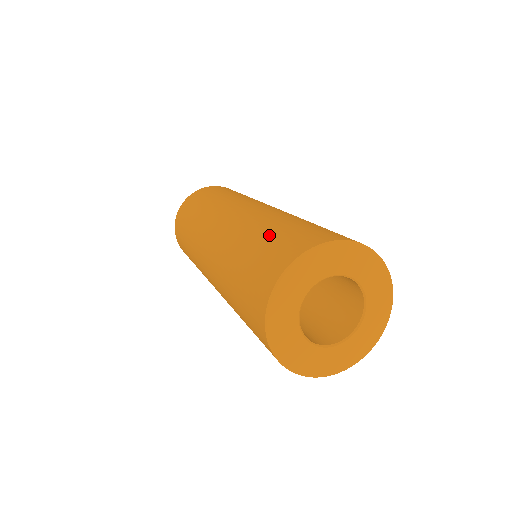
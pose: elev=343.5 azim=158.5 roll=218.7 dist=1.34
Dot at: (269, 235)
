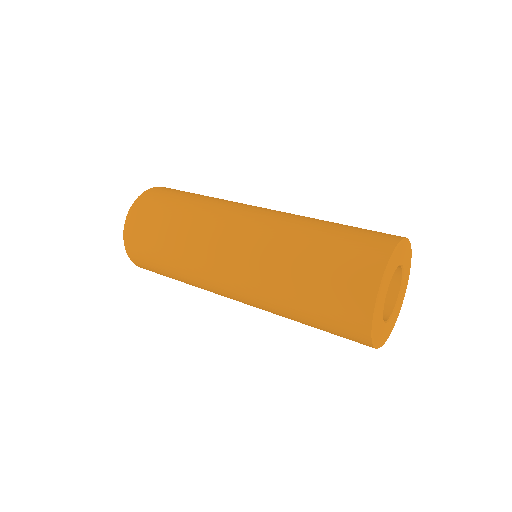
Dot at: (333, 236)
